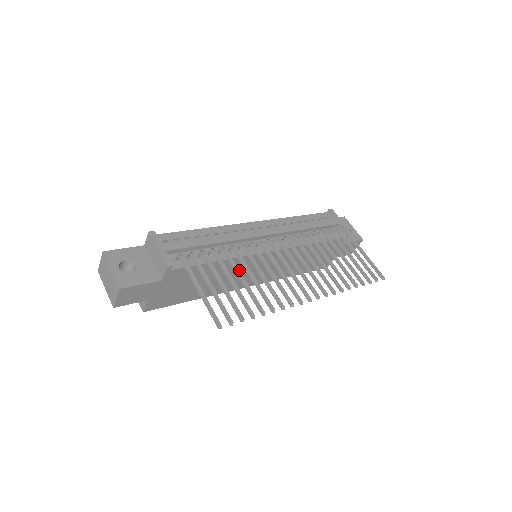
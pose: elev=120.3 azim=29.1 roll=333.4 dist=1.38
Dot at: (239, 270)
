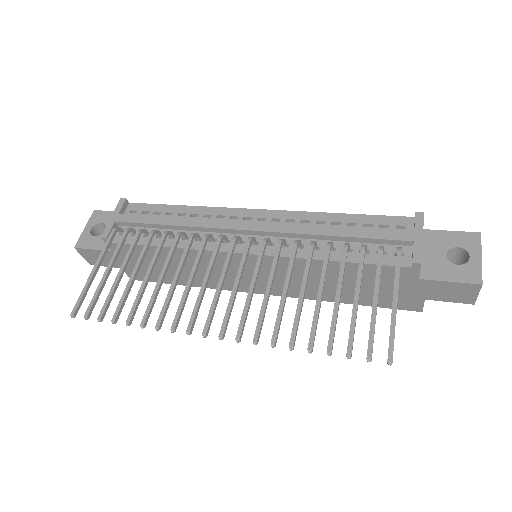
Dot at: (153, 263)
